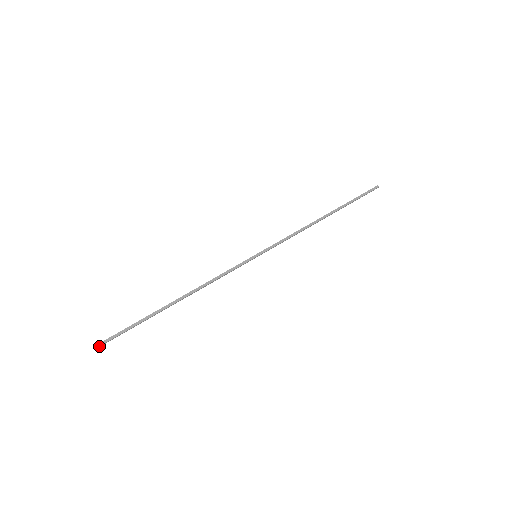
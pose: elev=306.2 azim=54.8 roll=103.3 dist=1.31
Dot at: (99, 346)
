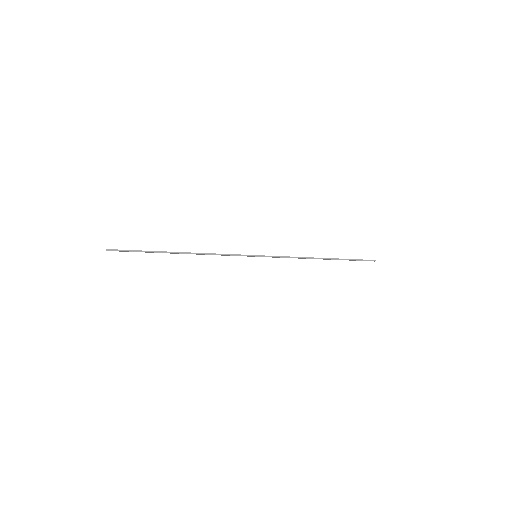
Dot at: (108, 249)
